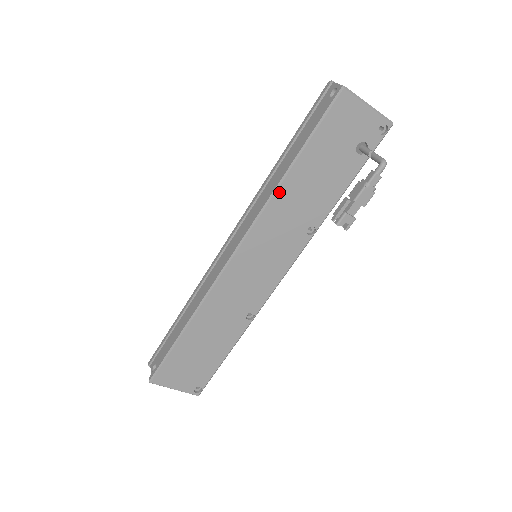
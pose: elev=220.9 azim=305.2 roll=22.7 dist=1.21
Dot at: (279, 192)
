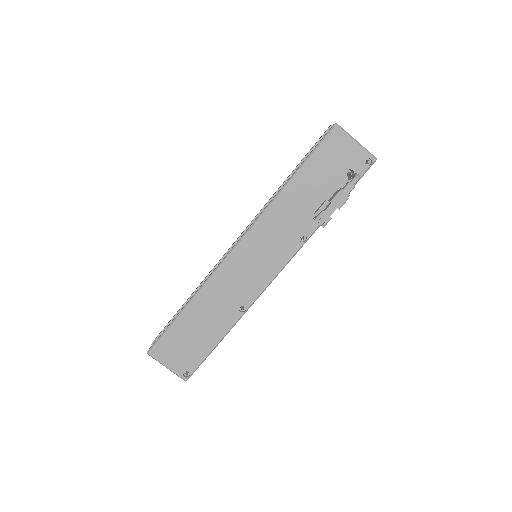
Dot at: (279, 198)
